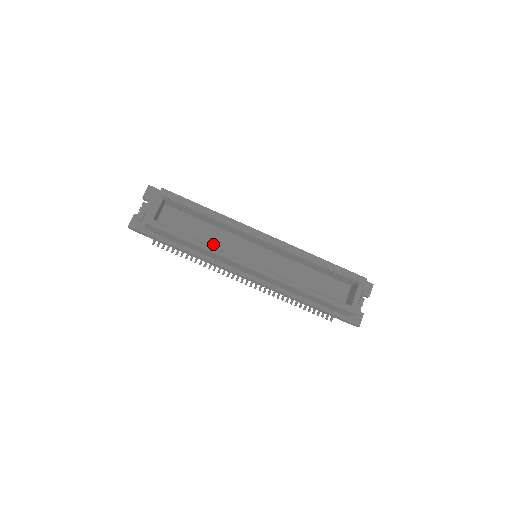
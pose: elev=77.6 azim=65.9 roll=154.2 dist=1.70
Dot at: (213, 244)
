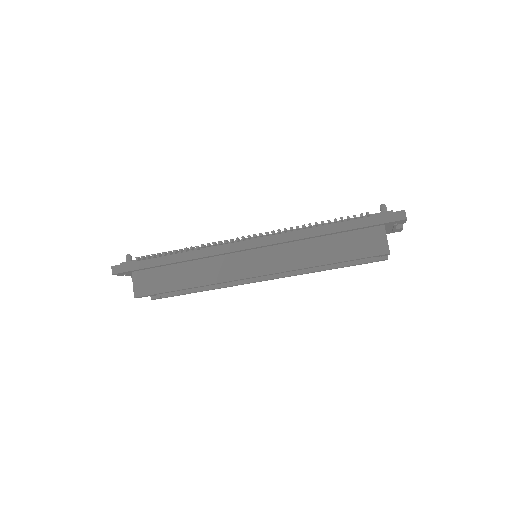
Dot at: occluded
